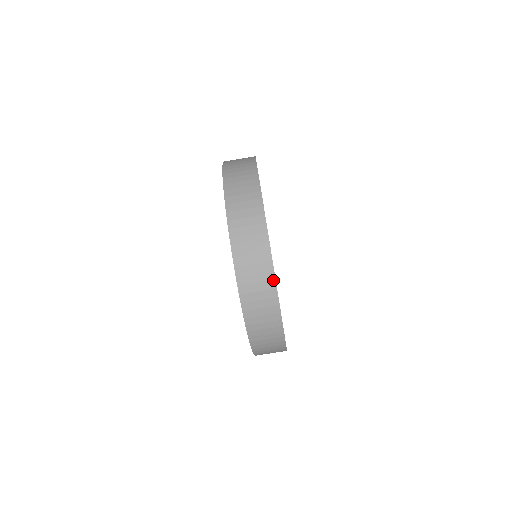
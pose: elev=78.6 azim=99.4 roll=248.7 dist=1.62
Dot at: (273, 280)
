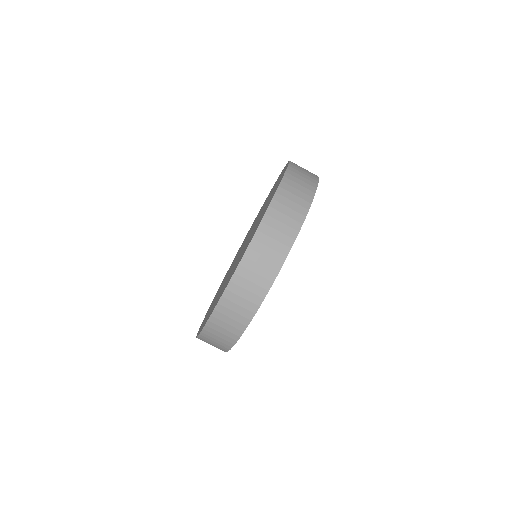
Dot at: (232, 344)
